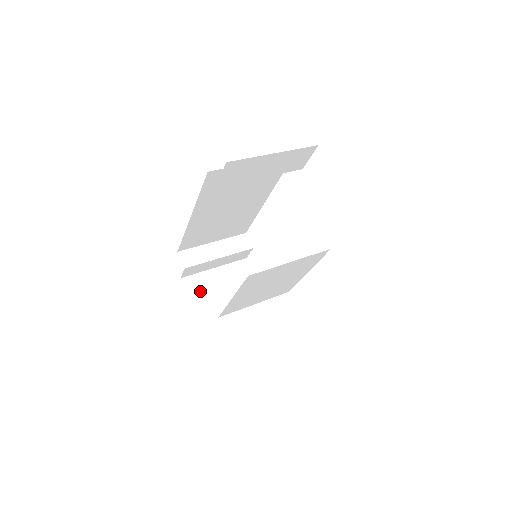
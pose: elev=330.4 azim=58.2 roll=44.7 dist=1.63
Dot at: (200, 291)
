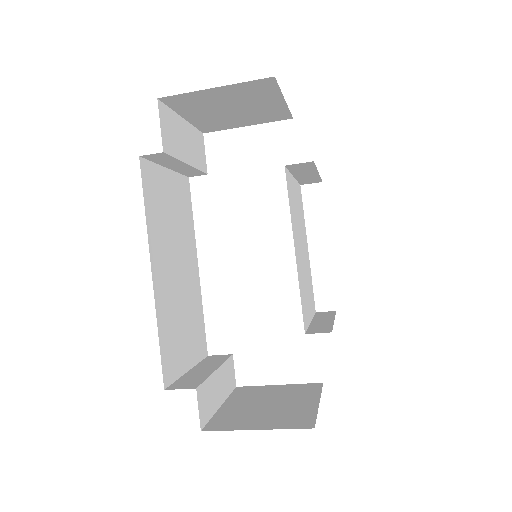
Dot at: (241, 420)
